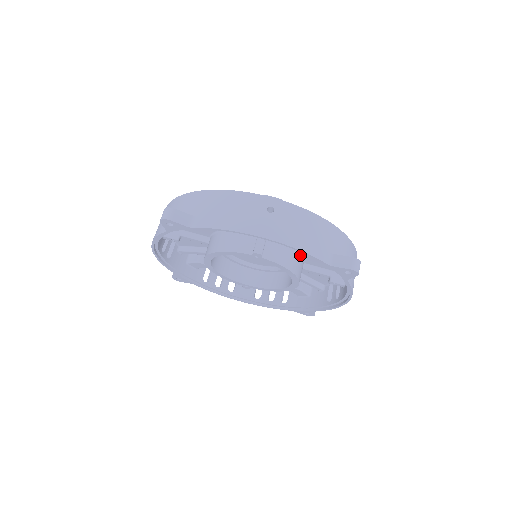
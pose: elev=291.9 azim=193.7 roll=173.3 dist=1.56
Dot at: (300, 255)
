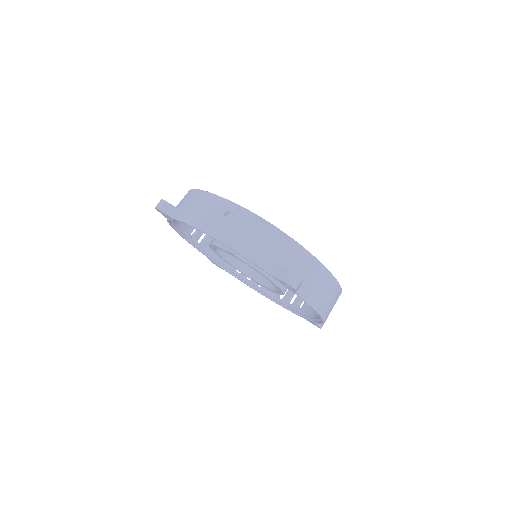
Dot at: occluded
